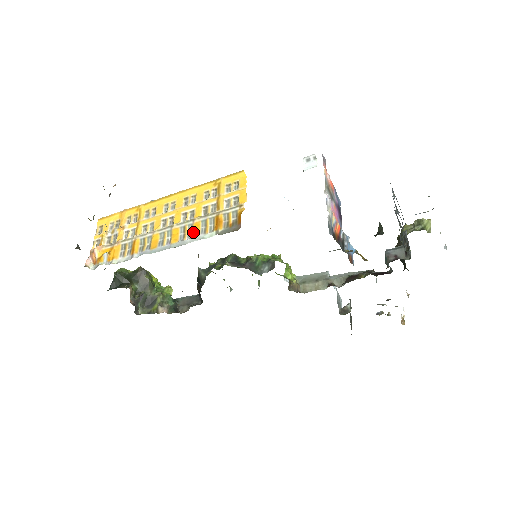
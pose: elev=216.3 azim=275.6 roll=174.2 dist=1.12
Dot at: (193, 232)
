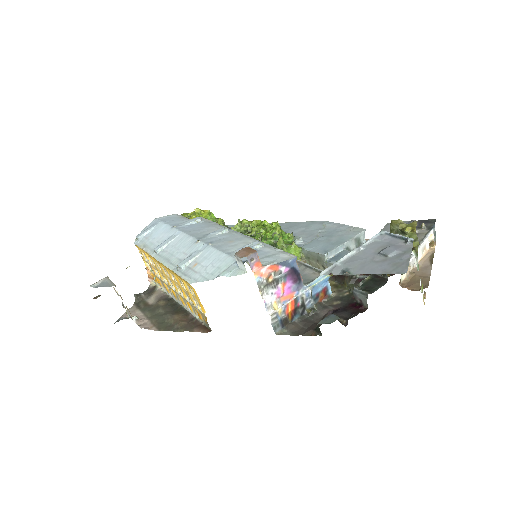
Dot at: (189, 308)
